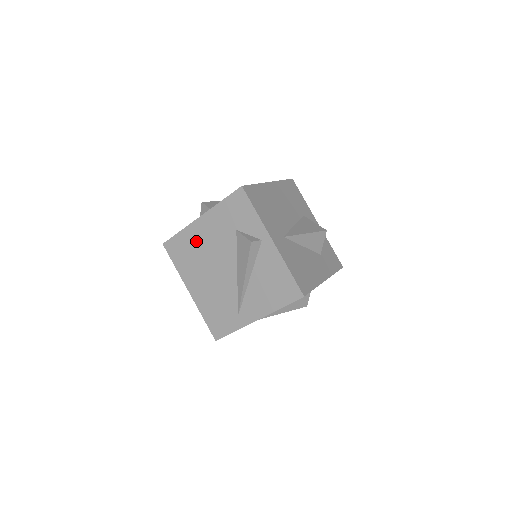
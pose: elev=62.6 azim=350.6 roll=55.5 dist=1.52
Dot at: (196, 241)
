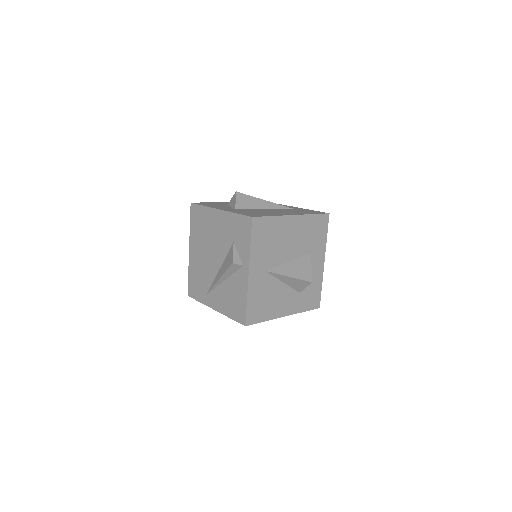
Dot at: (209, 223)
